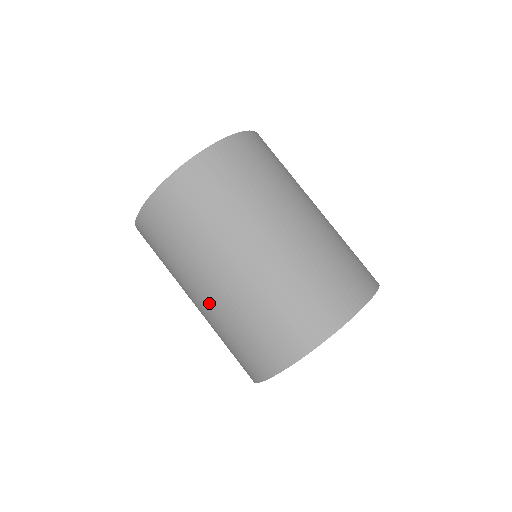
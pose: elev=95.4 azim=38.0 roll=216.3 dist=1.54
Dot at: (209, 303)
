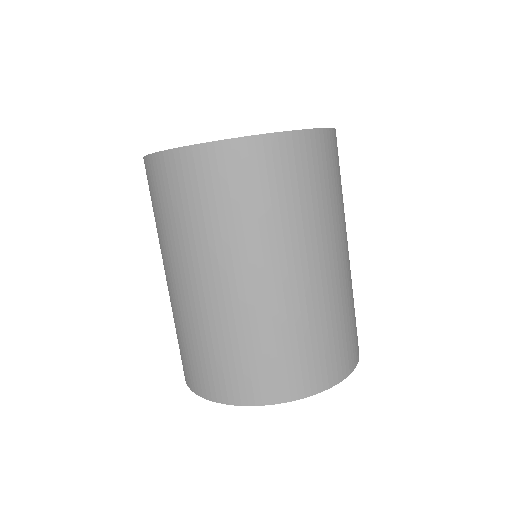
Dot at: (177, 293)
